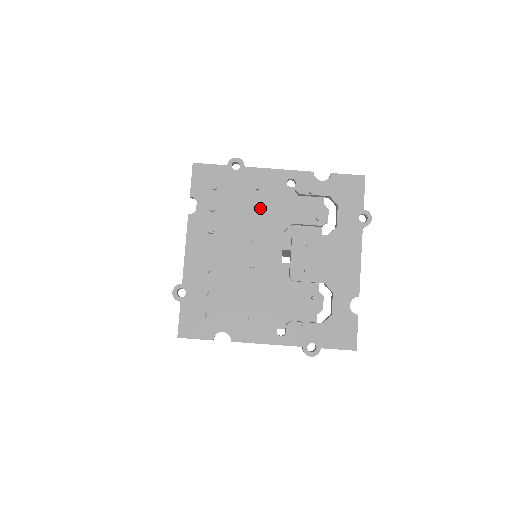
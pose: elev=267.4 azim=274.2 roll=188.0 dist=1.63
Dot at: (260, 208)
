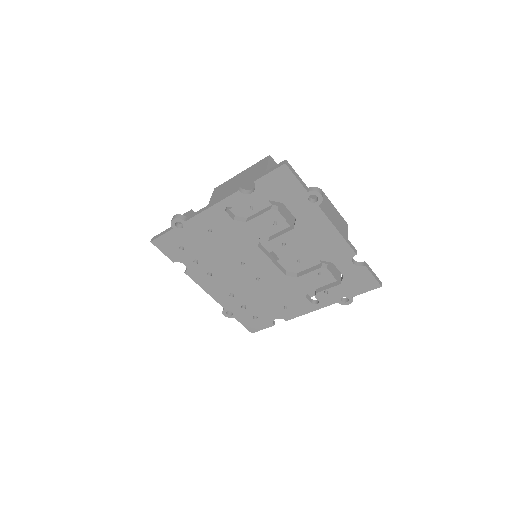
Dot at: (226, 241)
